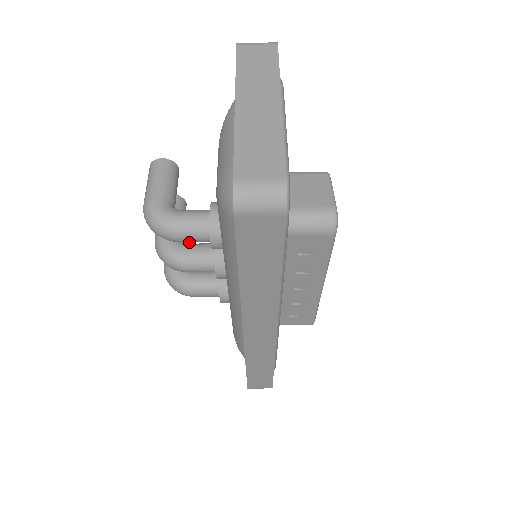
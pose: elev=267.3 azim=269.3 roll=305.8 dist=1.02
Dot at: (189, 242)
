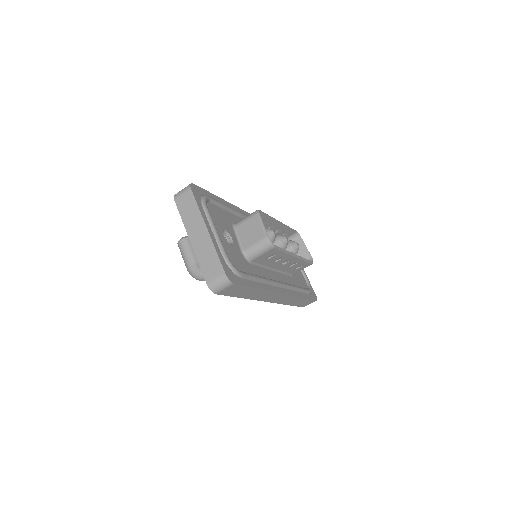
Dot at: occluded
